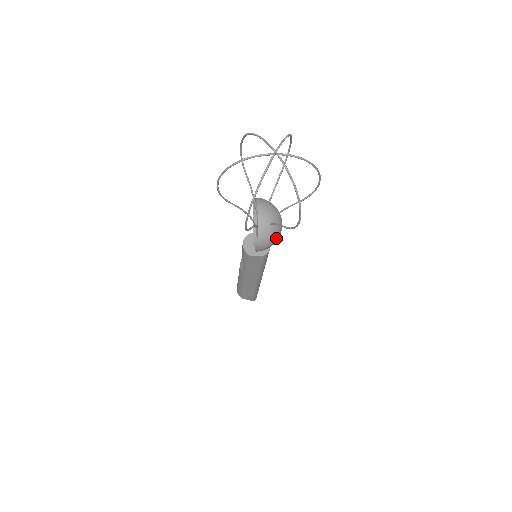
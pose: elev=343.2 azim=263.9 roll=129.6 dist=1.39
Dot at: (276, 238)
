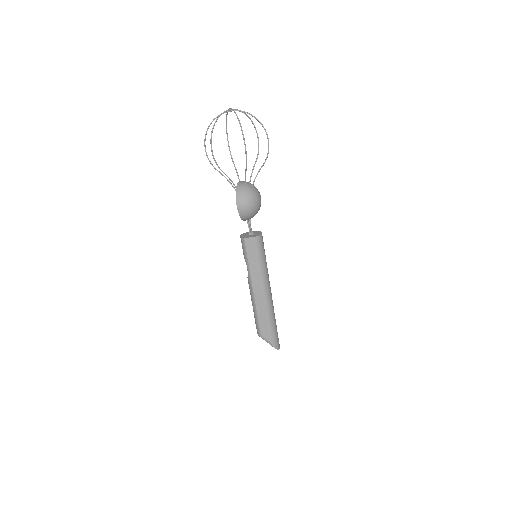
Dot at: (251, 199)
